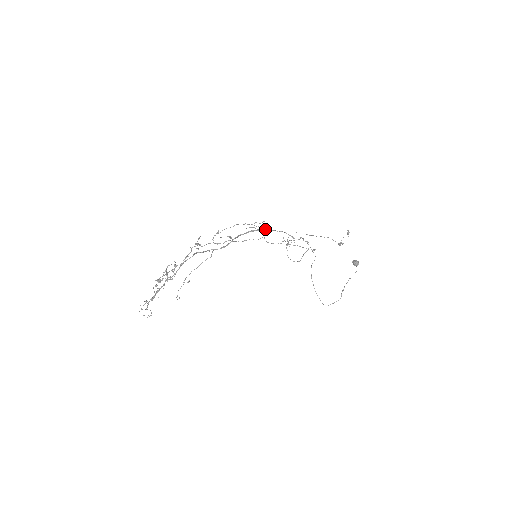
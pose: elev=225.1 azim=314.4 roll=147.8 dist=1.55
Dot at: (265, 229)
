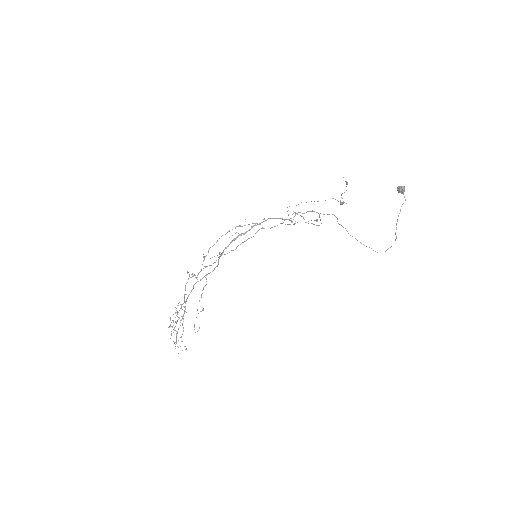
Dot at: (254, 223)
